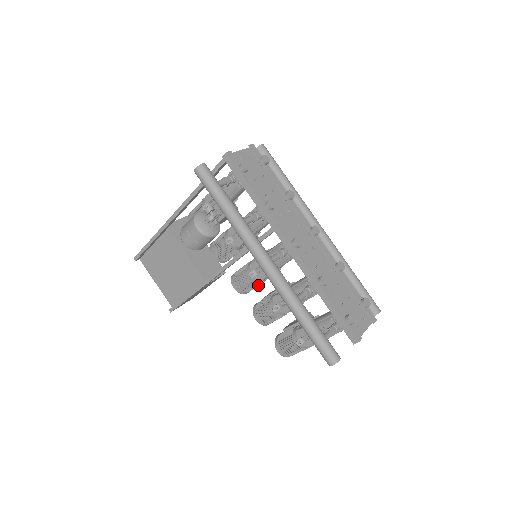
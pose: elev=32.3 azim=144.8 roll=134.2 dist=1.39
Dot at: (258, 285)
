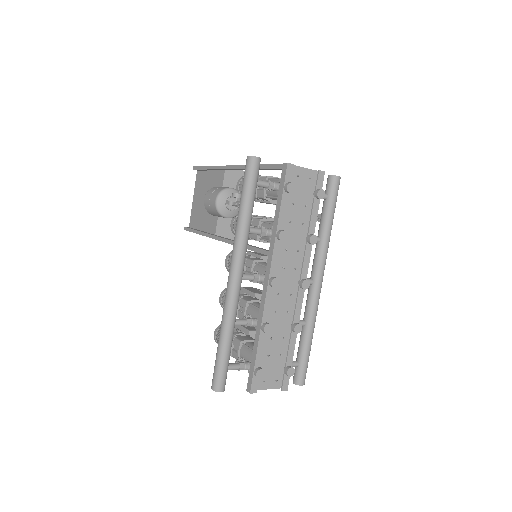
Dot at: occluded
